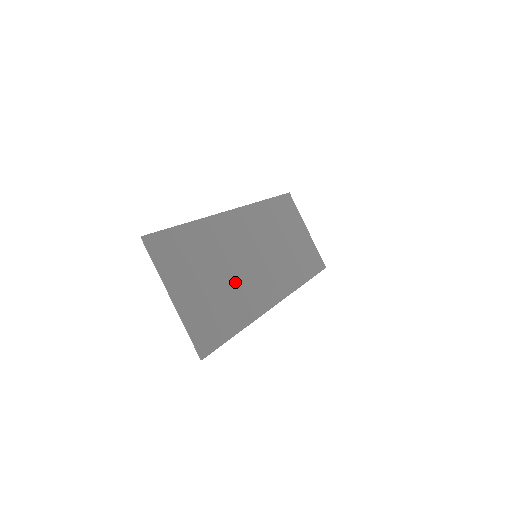
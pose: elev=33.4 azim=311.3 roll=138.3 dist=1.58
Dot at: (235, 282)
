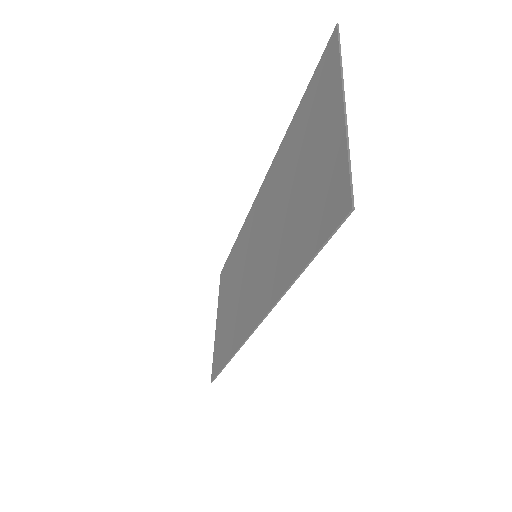
Dot at: (281, 232)
